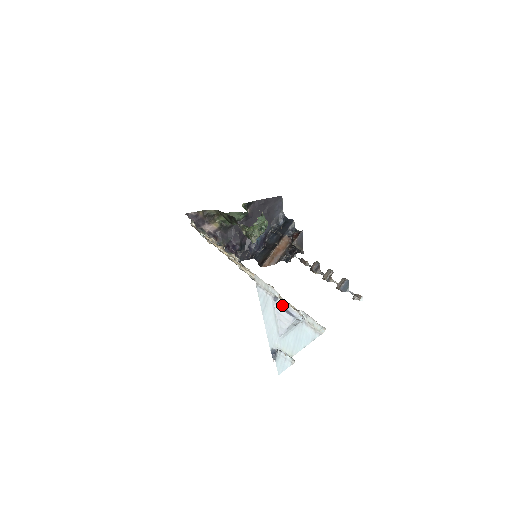
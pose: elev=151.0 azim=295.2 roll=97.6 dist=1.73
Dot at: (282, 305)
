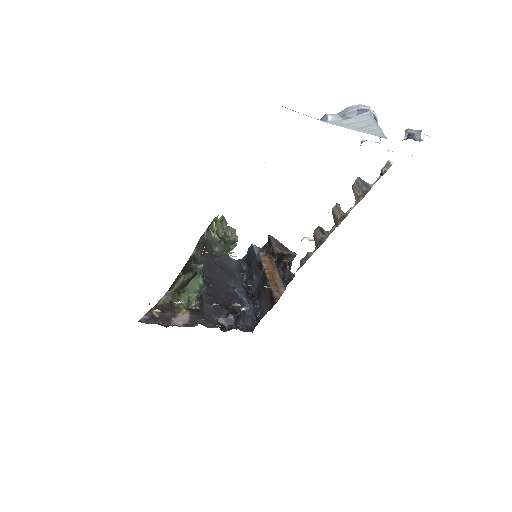
Dot at: (339, 117)
